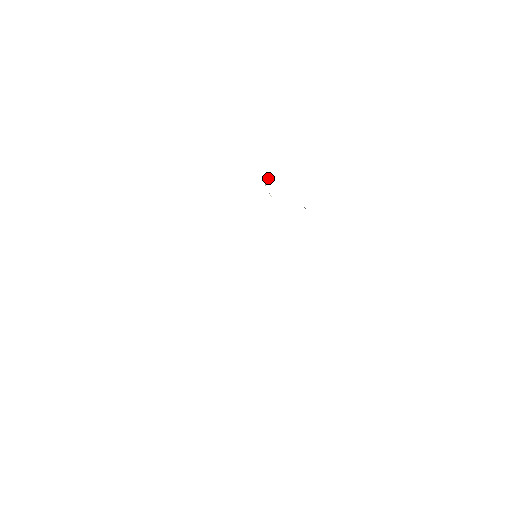
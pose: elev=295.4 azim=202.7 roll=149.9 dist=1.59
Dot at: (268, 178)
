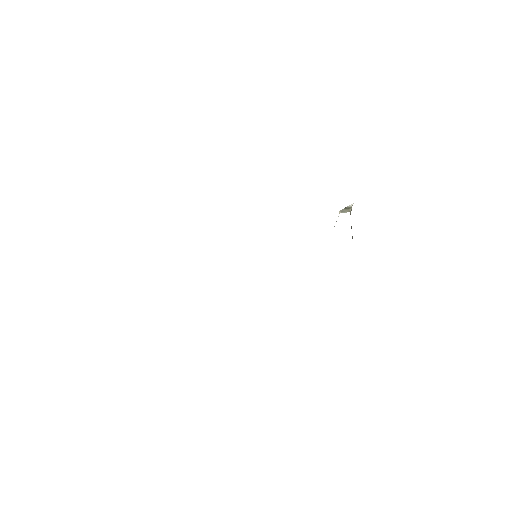
Dot at: (351, 205)
